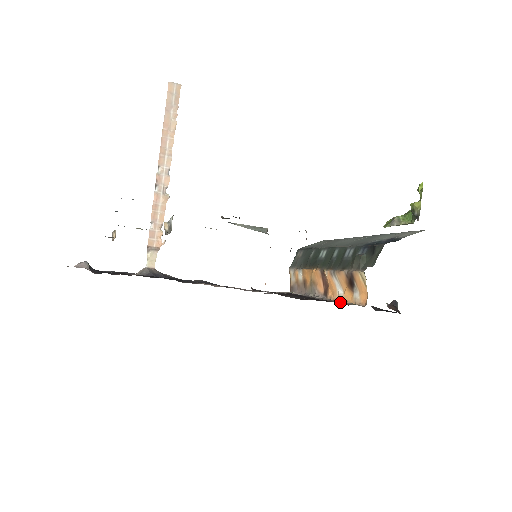
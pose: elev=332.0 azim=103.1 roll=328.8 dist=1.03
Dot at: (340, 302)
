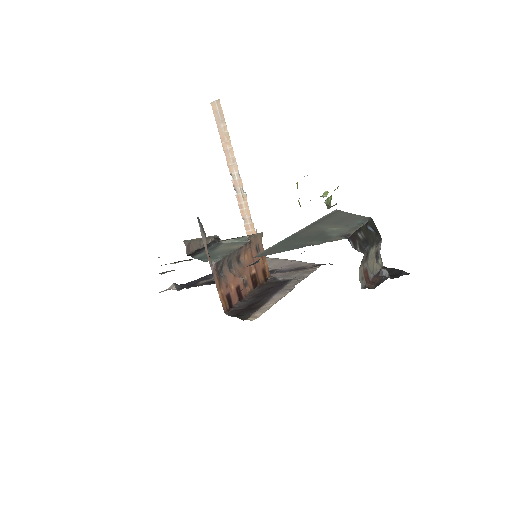
Dot at: (264, 308)
